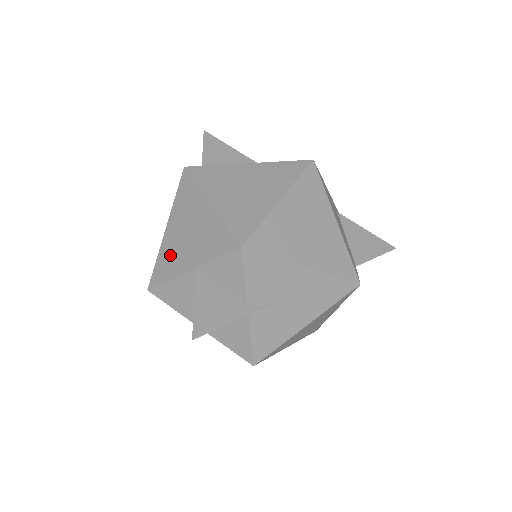
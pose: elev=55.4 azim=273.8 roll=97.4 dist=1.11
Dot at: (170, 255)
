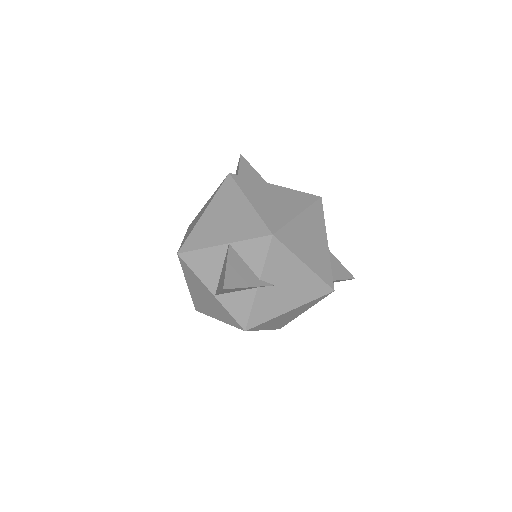
Dot at: (205, 231)
